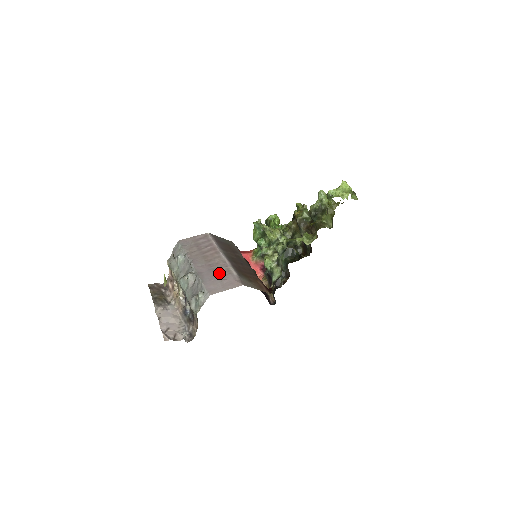
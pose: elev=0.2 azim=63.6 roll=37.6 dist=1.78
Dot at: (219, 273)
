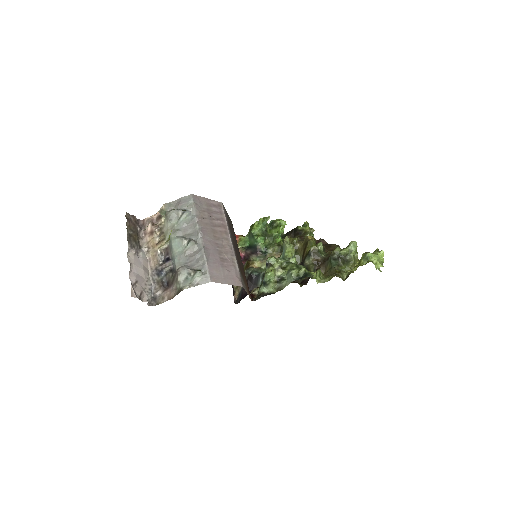
Dot at: (224, 259)
